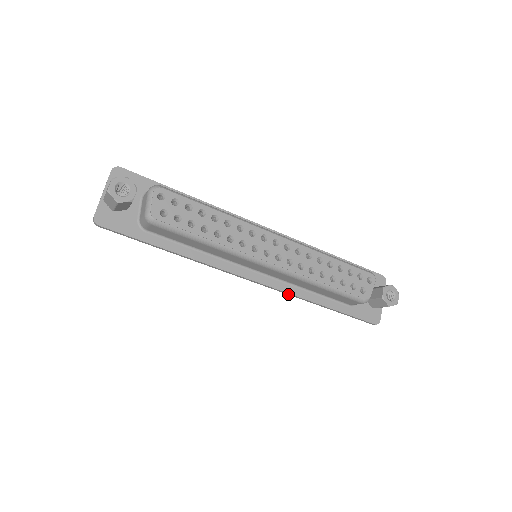
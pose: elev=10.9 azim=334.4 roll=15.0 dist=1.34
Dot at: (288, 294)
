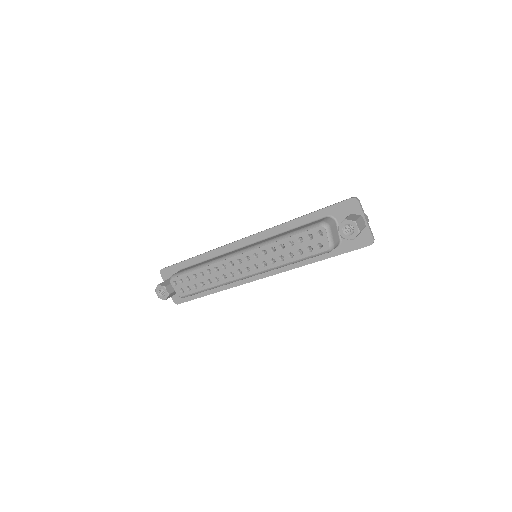
Dot at: (288, 270)
